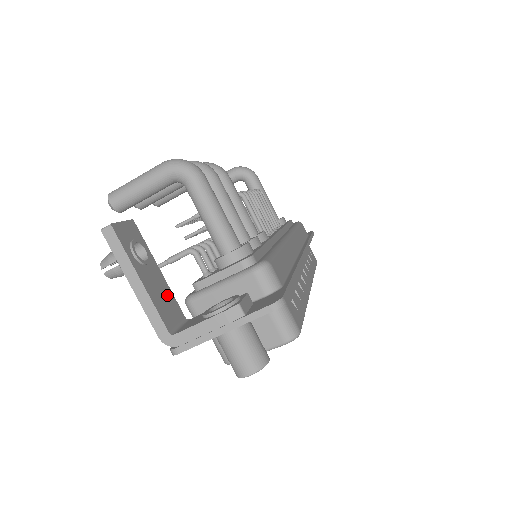
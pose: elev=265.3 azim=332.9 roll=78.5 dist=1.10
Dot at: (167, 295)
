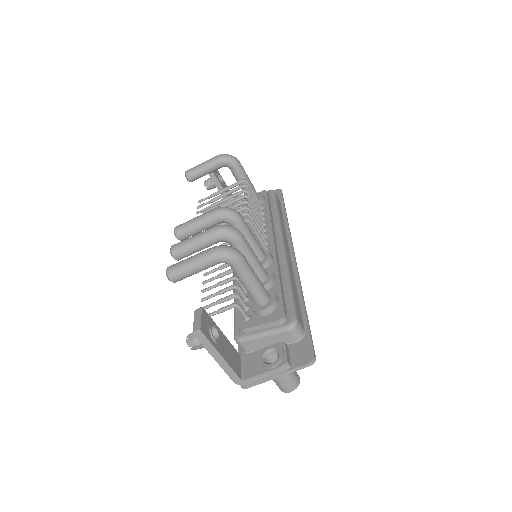
Dot at: (231, 349)
